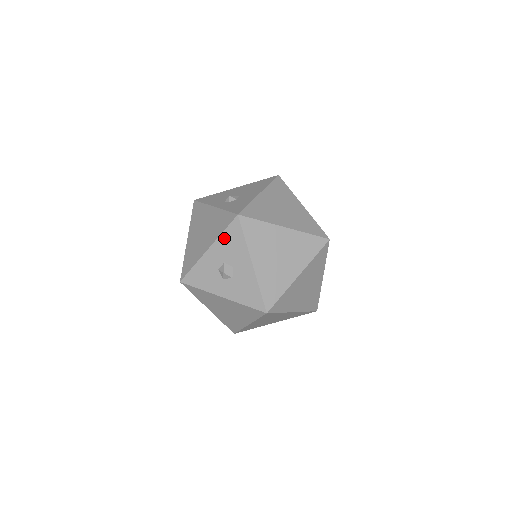
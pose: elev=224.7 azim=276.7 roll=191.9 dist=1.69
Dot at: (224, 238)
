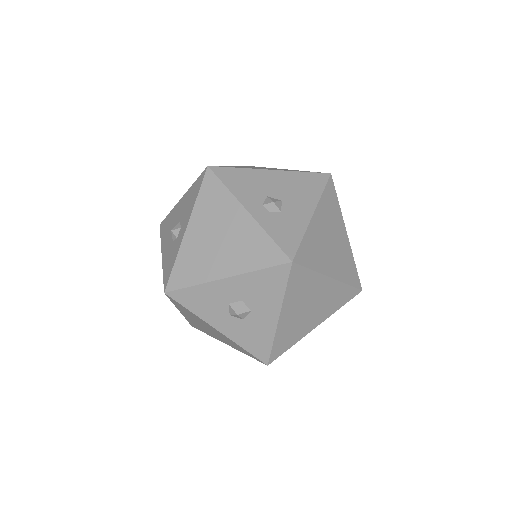
Dot at: (257, 277)
